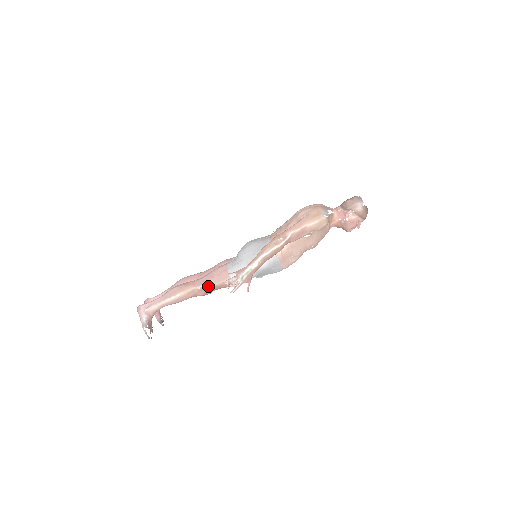
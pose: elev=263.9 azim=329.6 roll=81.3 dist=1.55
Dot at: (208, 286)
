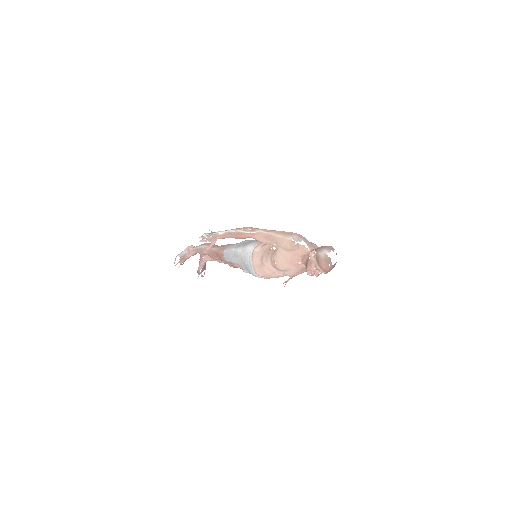
Dot at: (216, 251)
